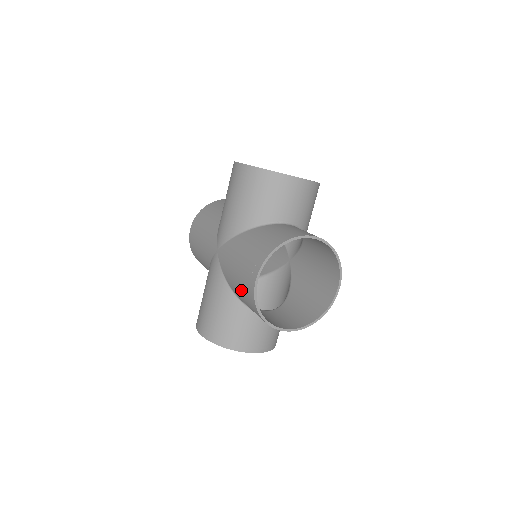
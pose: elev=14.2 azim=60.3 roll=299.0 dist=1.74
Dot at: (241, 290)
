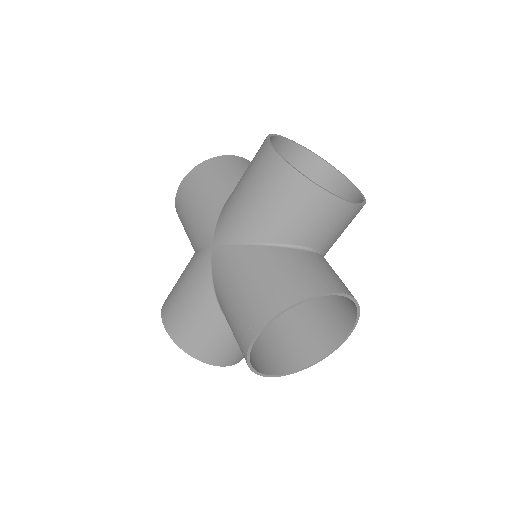
Dot at: (232, 322)
